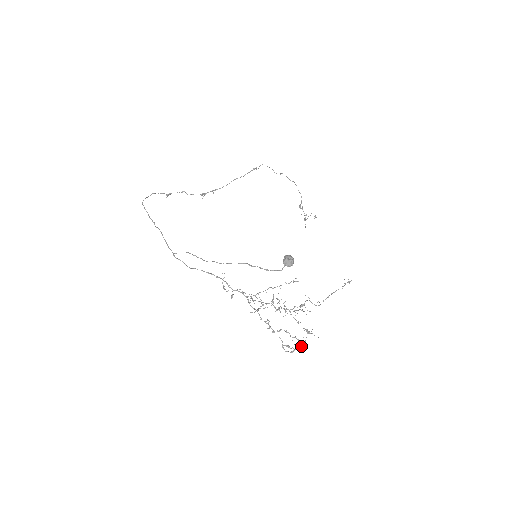
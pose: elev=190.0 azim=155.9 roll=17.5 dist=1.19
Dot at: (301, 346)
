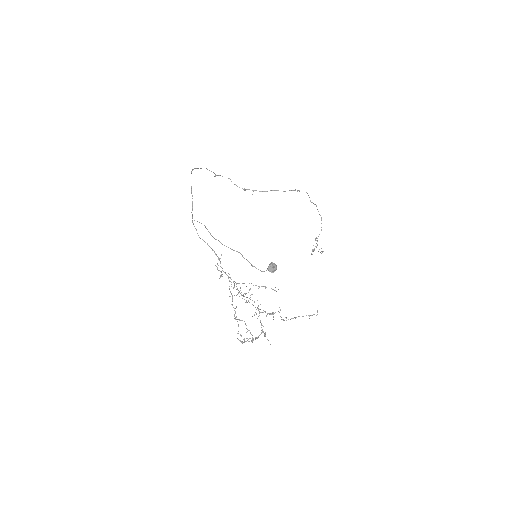
Dot at: (251, 341)
